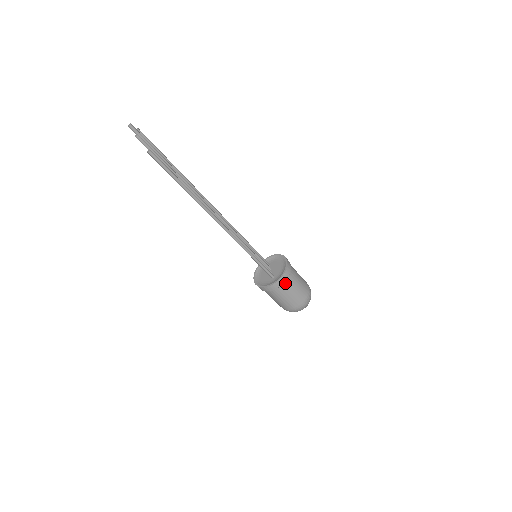
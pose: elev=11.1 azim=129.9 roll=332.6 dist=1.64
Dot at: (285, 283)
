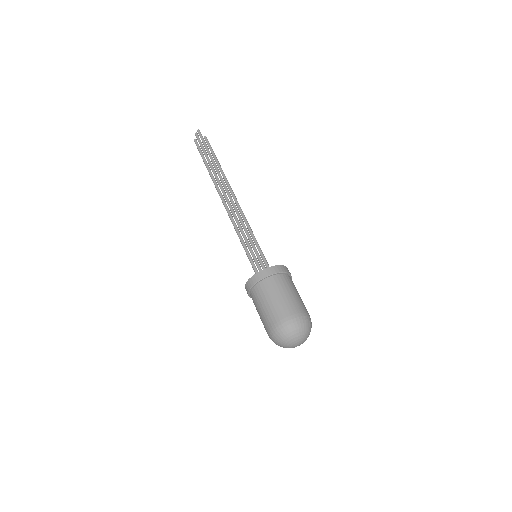
Dot at: (263, 283)
